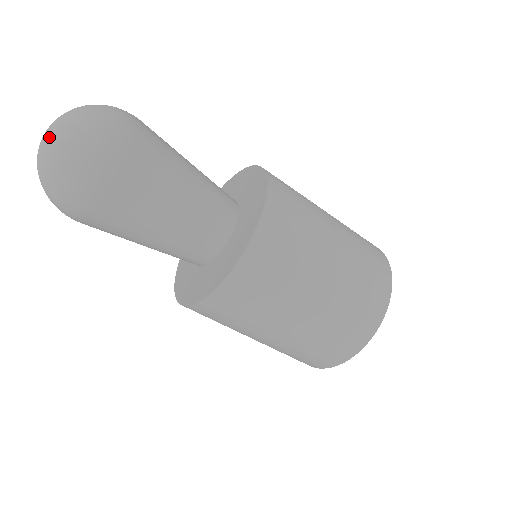
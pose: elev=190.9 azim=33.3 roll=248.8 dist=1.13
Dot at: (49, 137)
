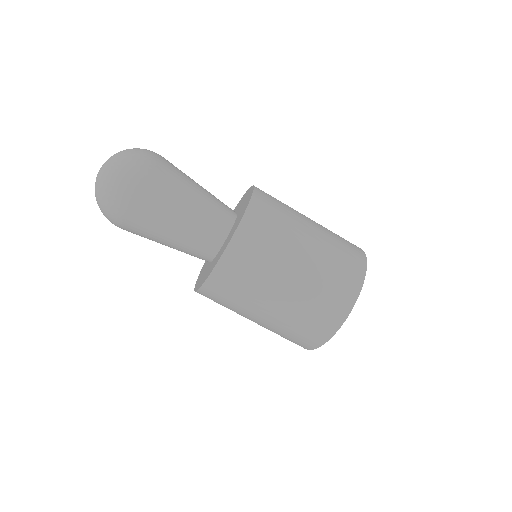
Dot at: occluded
